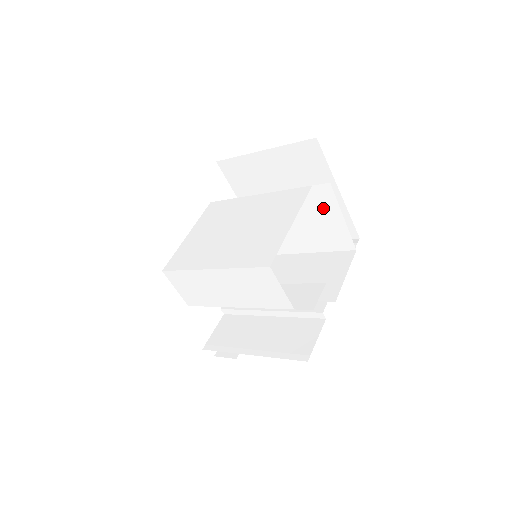
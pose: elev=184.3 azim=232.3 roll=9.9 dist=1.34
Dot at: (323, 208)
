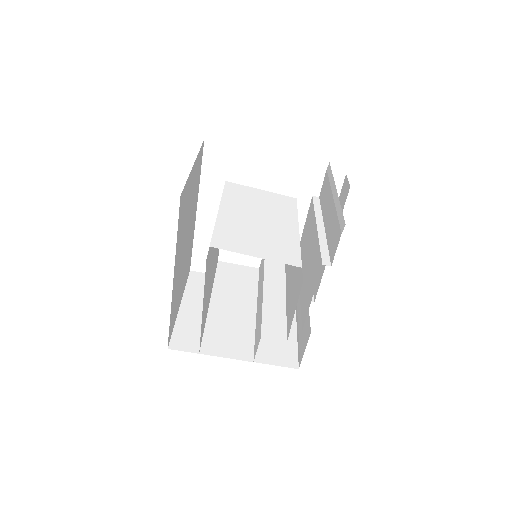
Dot at: occluded
